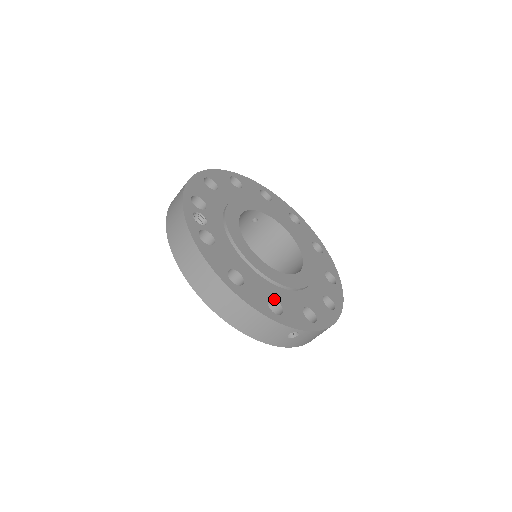
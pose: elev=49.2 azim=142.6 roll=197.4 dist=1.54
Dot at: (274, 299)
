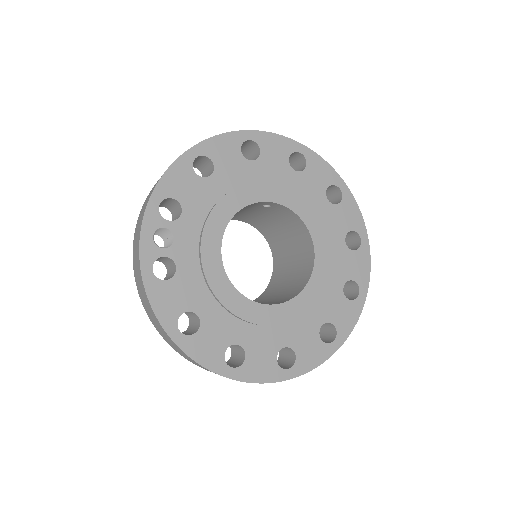
Dot at: (238, 344)
